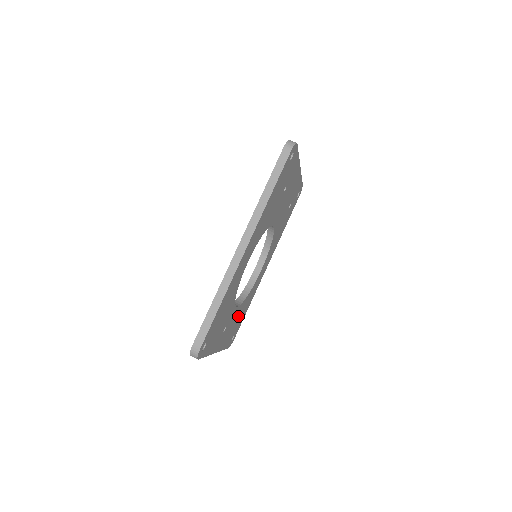
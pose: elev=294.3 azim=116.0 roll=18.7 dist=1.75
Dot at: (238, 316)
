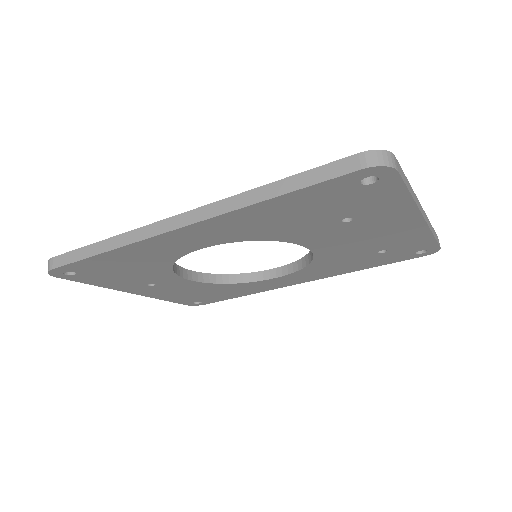
Dot at: (204, 290)
